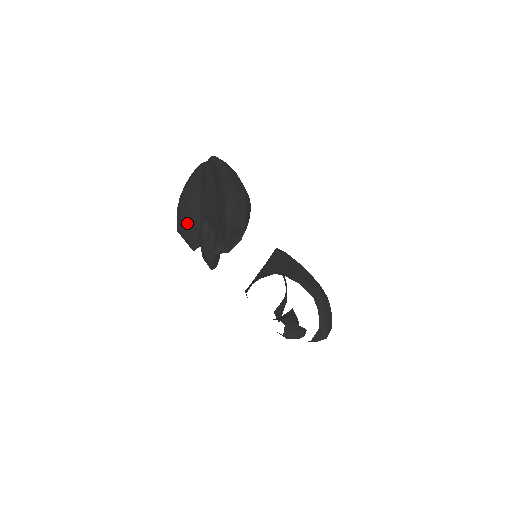
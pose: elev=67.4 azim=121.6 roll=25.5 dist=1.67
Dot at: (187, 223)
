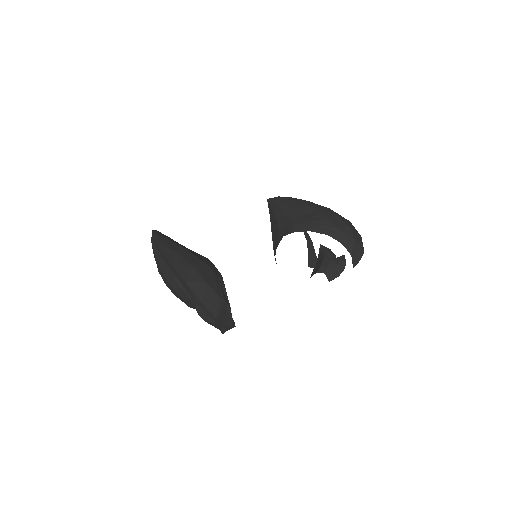
Dot at: (187, 304)
